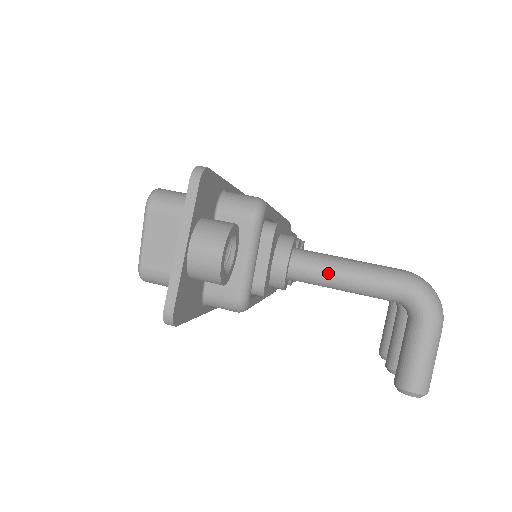
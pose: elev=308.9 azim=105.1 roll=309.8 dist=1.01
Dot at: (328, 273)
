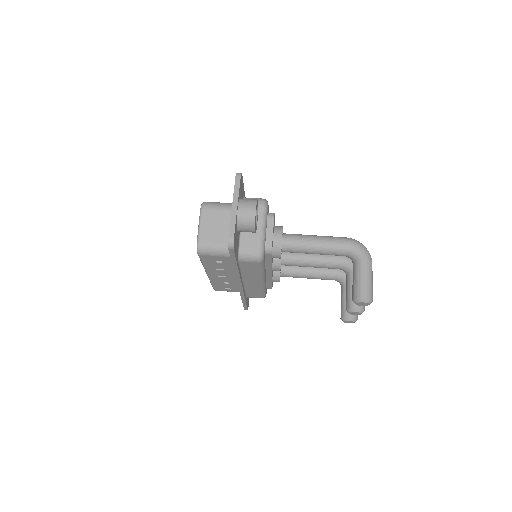
Dot at: (305, 241)
